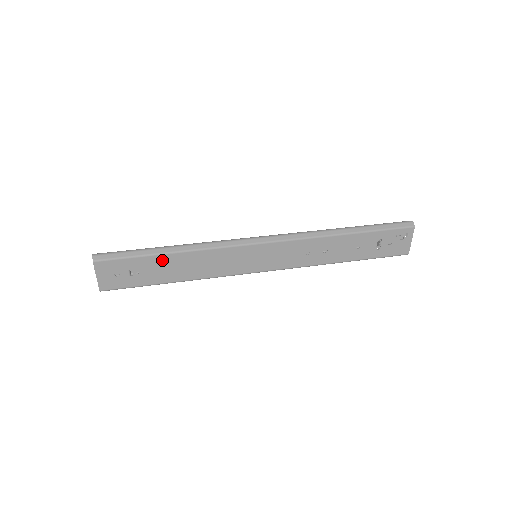
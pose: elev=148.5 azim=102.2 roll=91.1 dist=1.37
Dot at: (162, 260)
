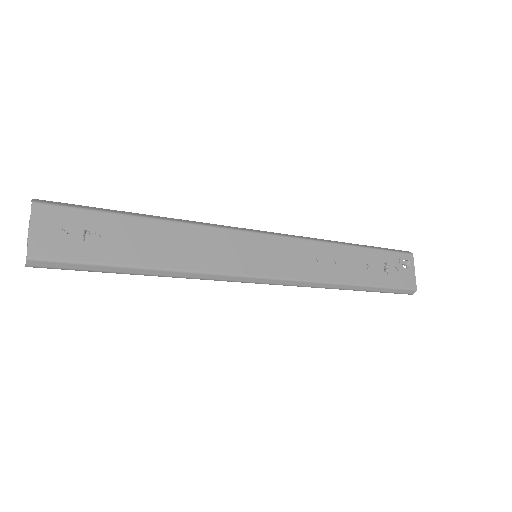
Dot at: (136, 226)
